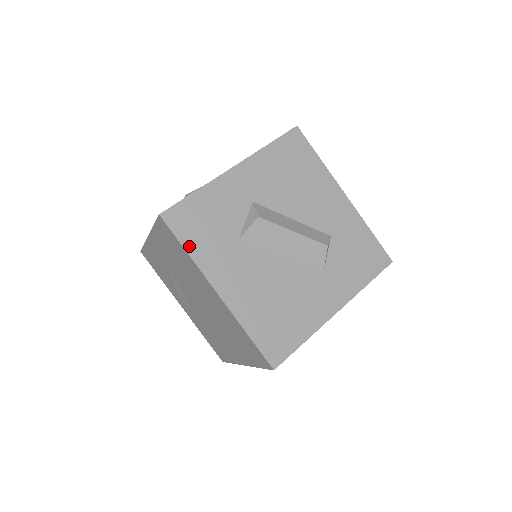
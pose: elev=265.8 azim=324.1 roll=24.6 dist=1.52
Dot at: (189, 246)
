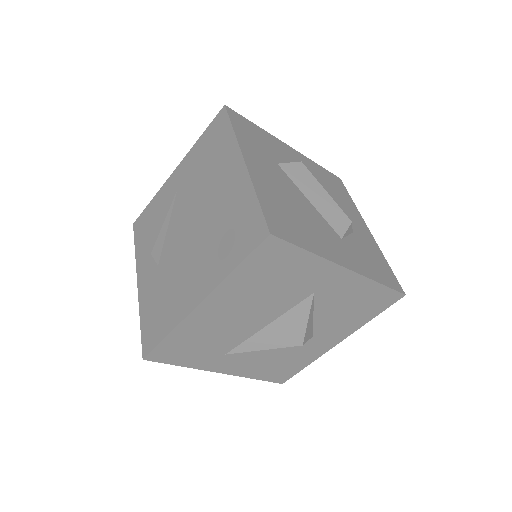
Dot at: (237, 129)
